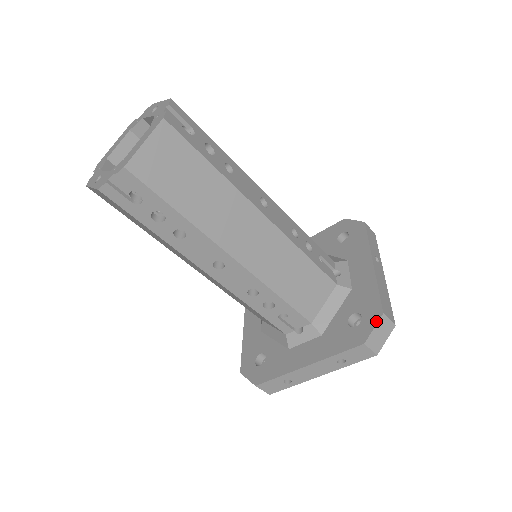
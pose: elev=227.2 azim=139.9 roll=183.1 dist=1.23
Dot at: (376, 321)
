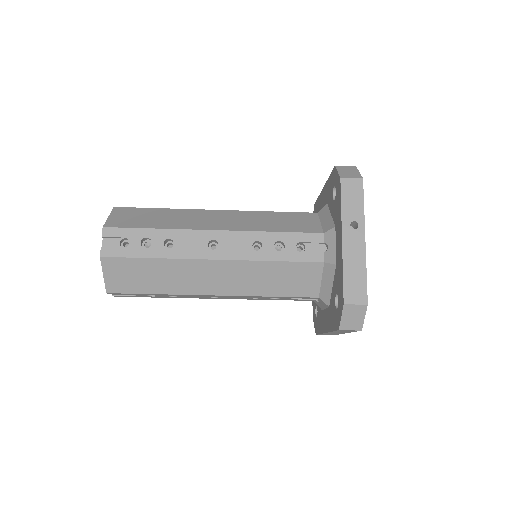
Dot at: (341, 311)
